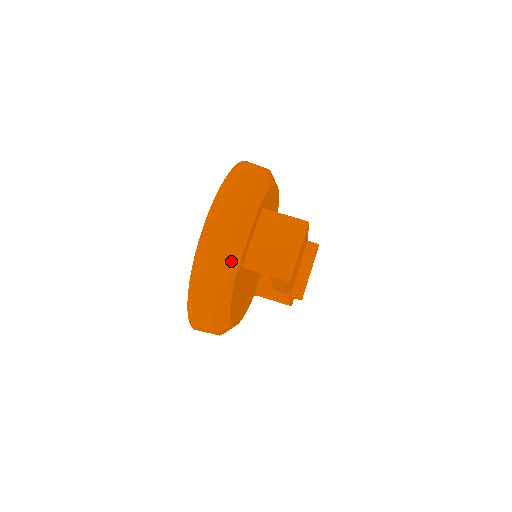
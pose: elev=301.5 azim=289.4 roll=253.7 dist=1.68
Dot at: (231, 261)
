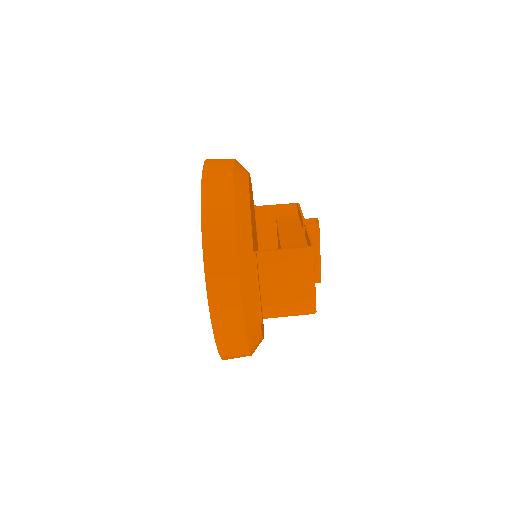
Dot at: (253, 328)
